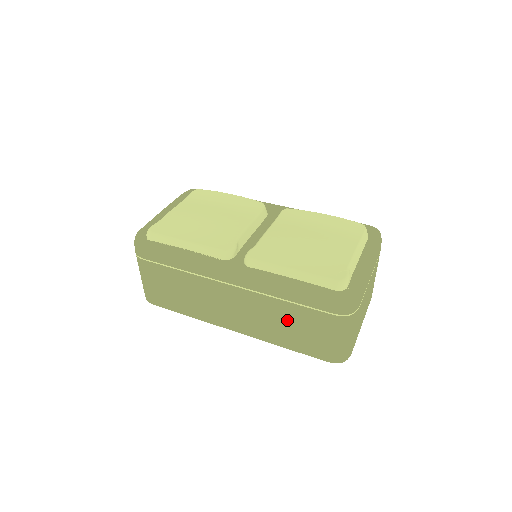
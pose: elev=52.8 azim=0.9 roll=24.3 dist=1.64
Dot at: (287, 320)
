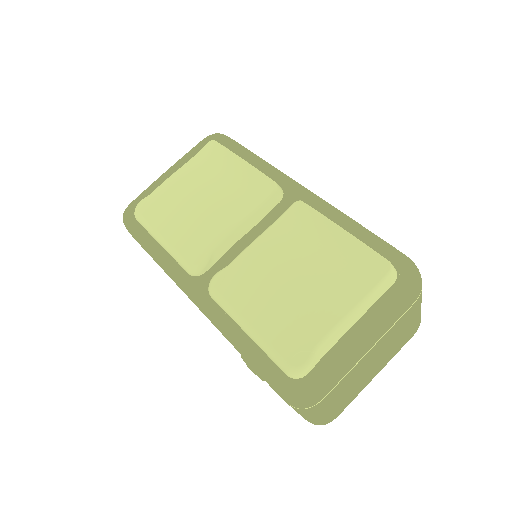
Dot at: (250, 367)
